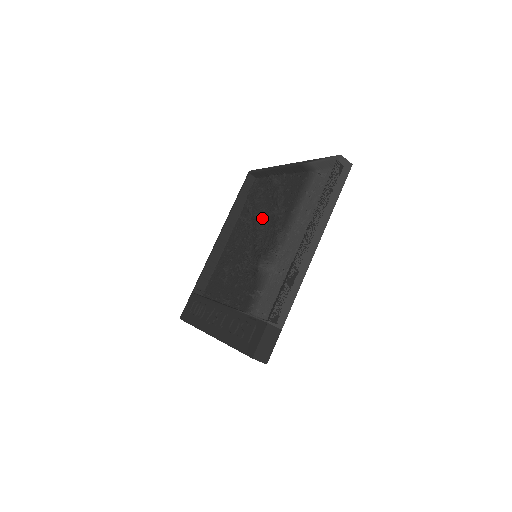
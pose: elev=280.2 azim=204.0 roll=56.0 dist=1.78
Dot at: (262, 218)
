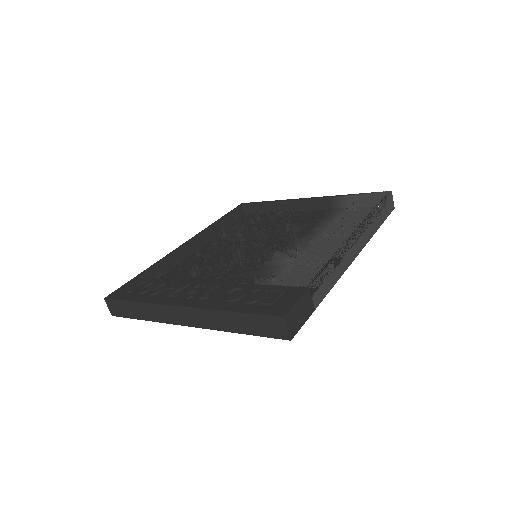
Dot at: (264, 232)
